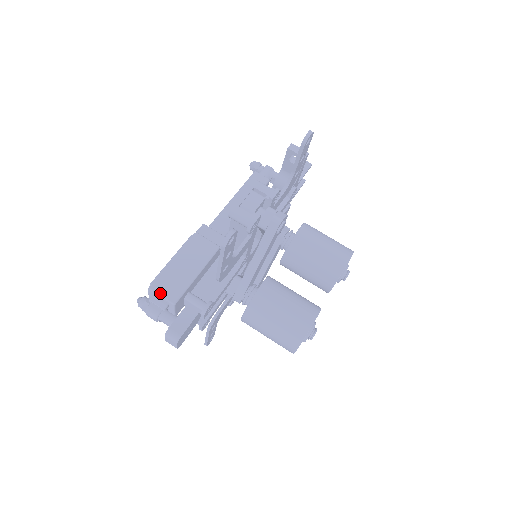
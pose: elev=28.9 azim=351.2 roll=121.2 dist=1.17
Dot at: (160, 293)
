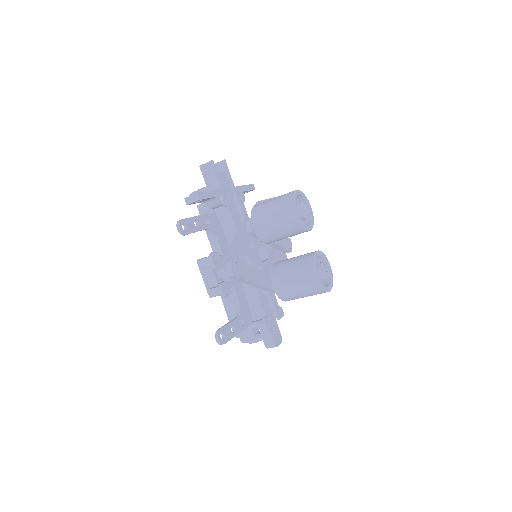
Dot at: (242, 336)
